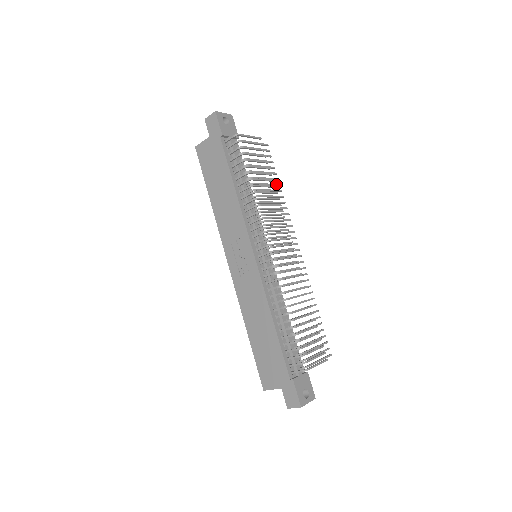
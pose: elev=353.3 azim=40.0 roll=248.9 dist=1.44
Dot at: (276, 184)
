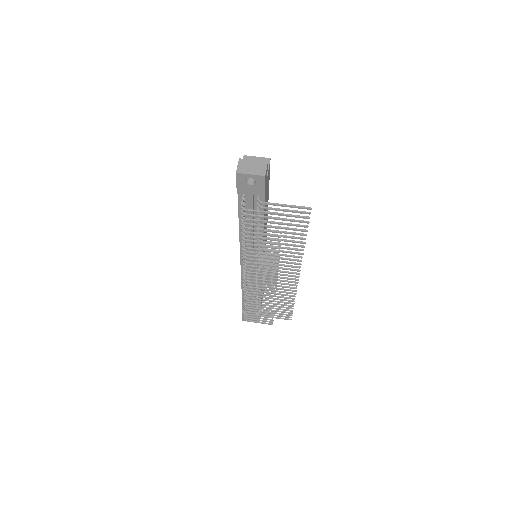
Dot at: (298, 238)
